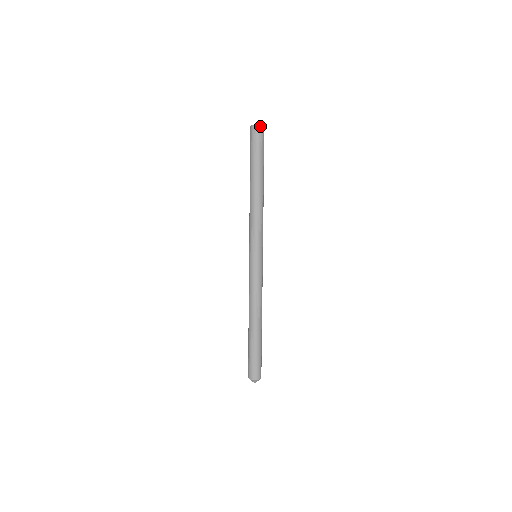
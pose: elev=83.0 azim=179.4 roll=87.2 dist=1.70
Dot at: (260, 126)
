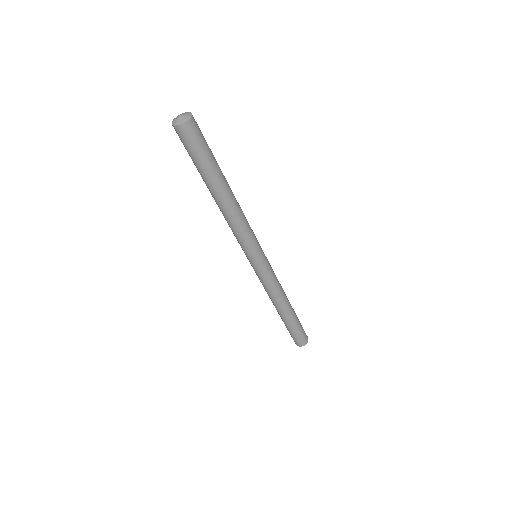
Dot at: (184, 124)
